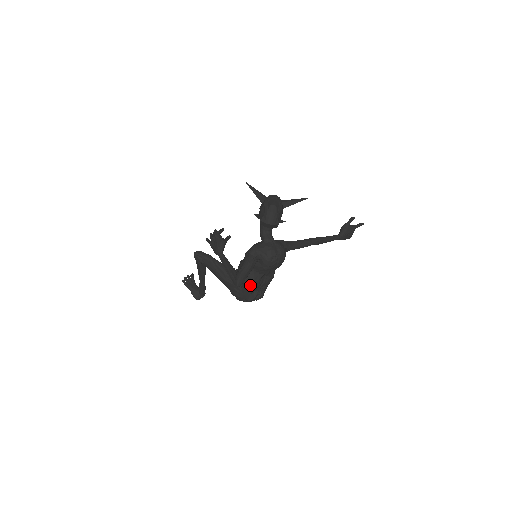
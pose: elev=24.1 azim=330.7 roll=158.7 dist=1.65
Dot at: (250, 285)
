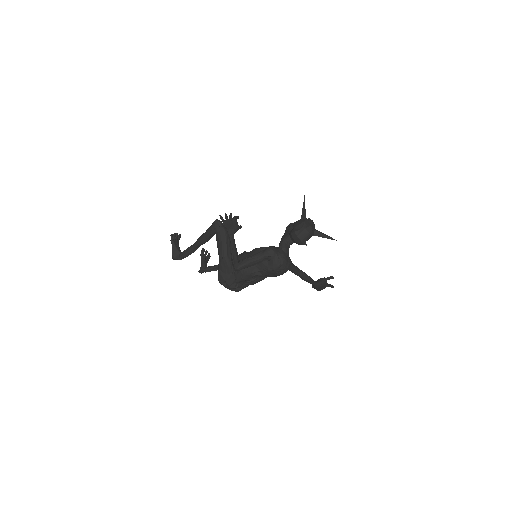
Dot at: (244, 275)
